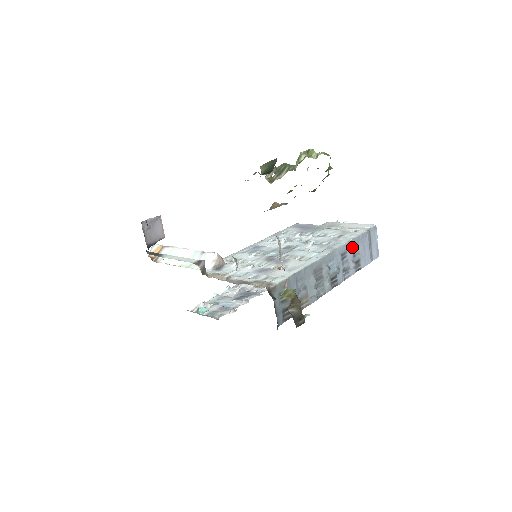
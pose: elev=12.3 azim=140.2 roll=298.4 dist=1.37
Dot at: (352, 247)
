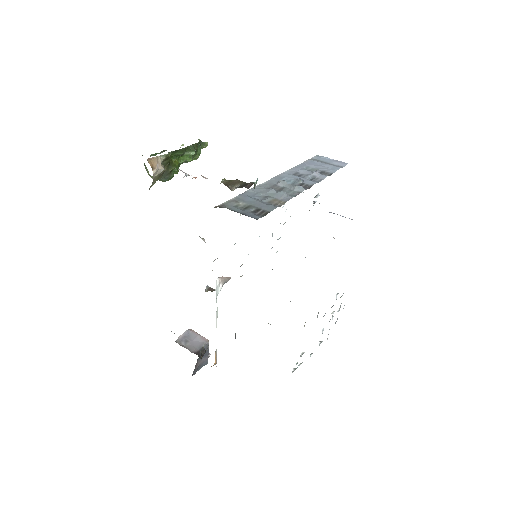
Dot at: (302, 169)
